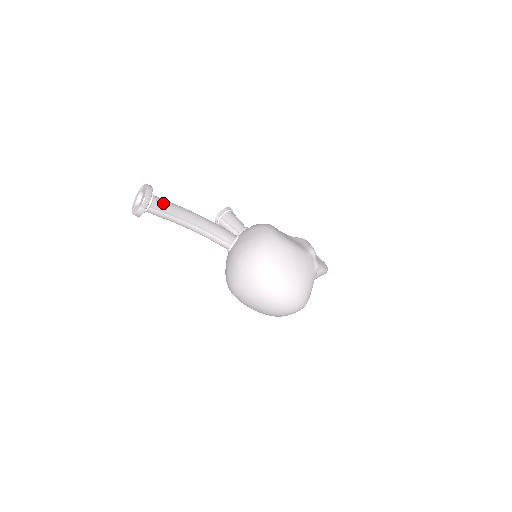
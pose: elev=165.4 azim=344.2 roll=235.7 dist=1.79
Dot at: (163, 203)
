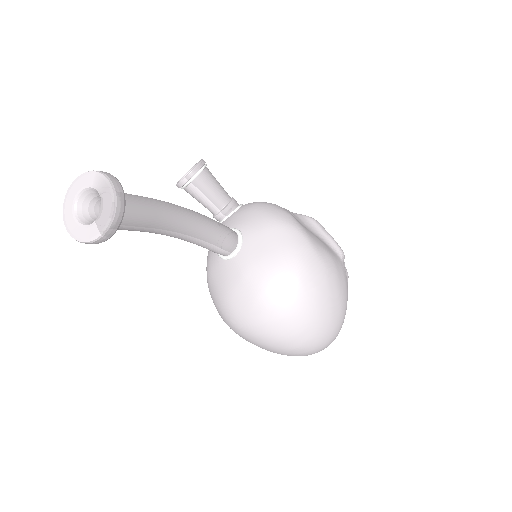
Dot at: (137, 209)
